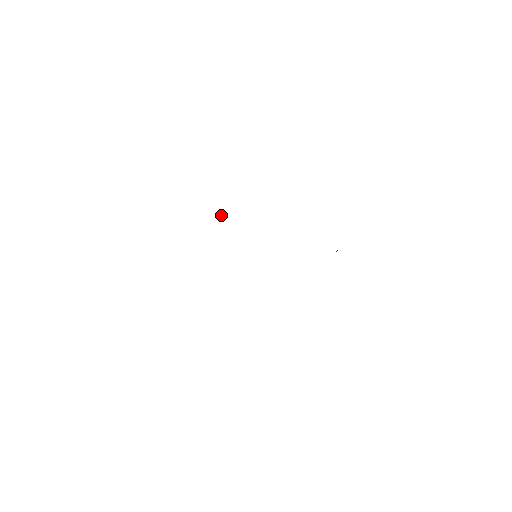
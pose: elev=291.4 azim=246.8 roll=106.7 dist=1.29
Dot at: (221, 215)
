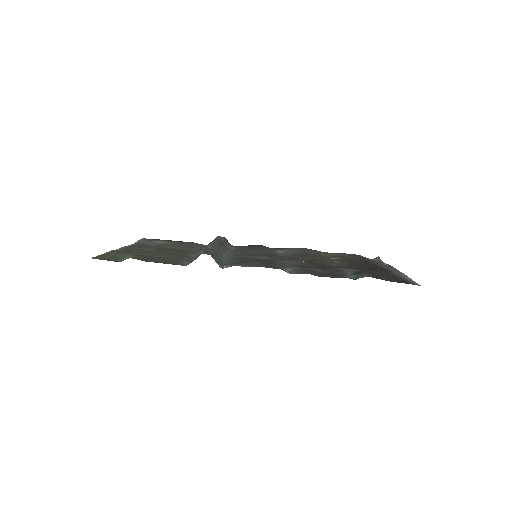
Dot at: (226, 266)
